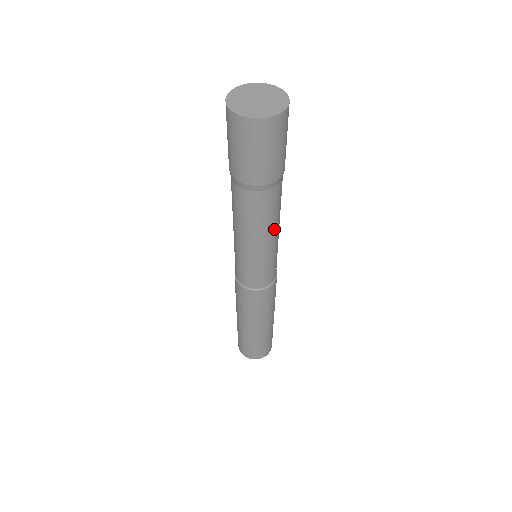
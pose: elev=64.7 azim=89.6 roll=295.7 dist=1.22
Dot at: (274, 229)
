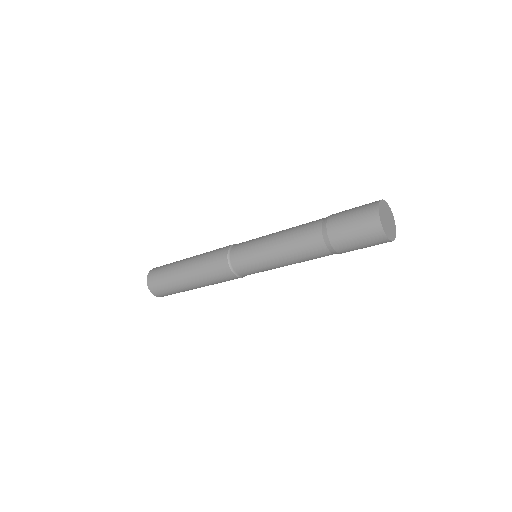
Dot at: occluded
